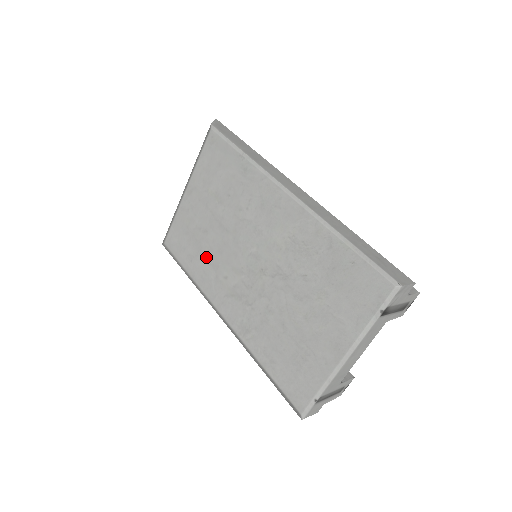
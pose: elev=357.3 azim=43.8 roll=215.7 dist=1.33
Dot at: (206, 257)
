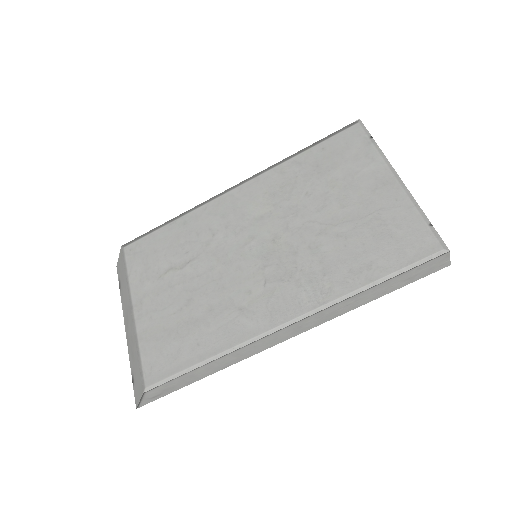
Dot at: (211, 315)
